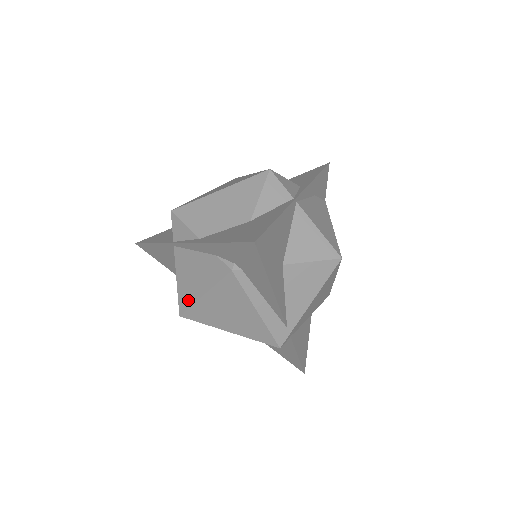
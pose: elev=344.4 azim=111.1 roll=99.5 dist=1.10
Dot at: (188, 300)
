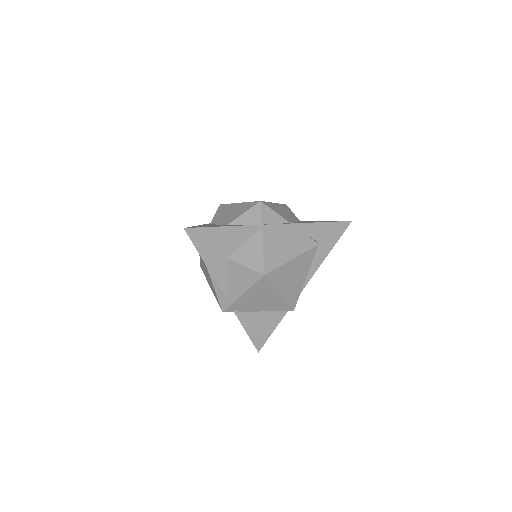
Dot at: occluded
